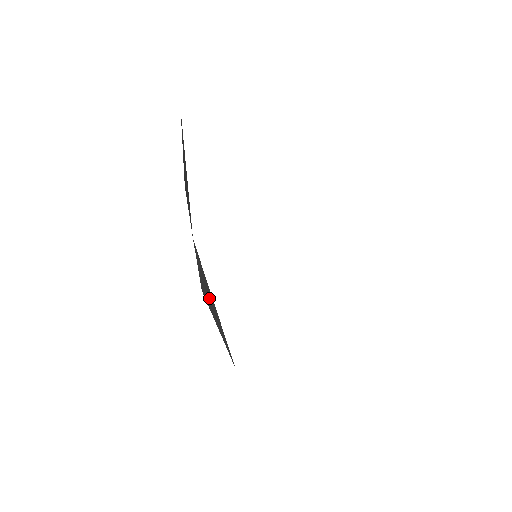
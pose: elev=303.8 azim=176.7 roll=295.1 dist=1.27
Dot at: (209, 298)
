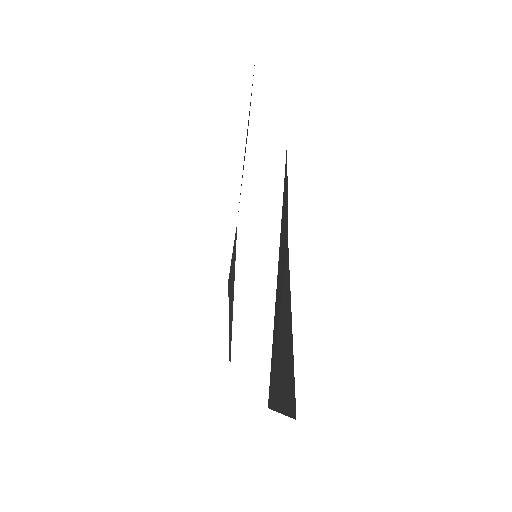
Dot at: (231, 291)
